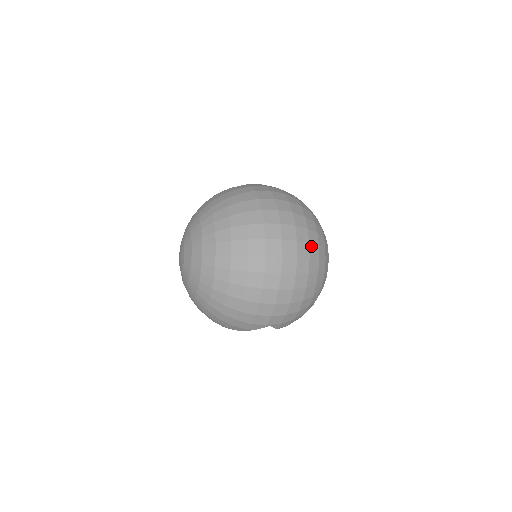
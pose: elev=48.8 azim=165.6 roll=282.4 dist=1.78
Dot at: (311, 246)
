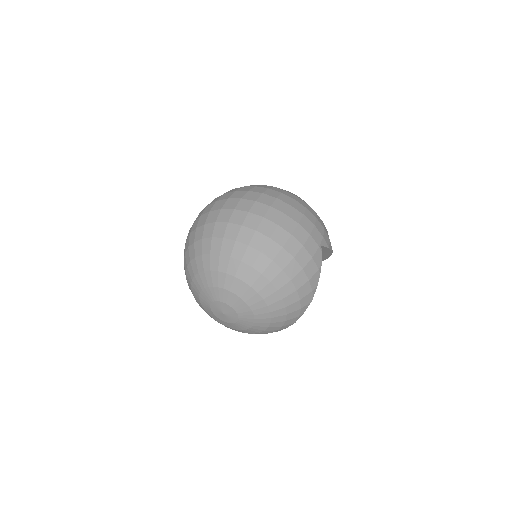
Dot at: (259, 187)
